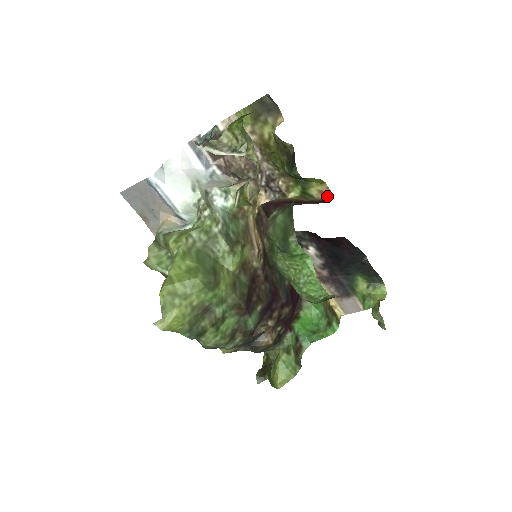
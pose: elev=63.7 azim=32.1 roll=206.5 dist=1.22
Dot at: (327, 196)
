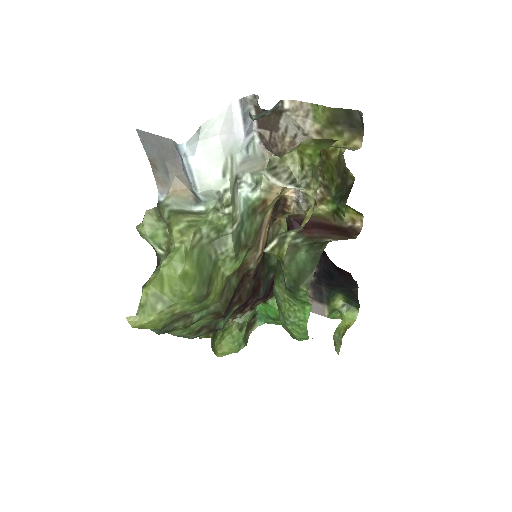
Dot at: (357, 227)
